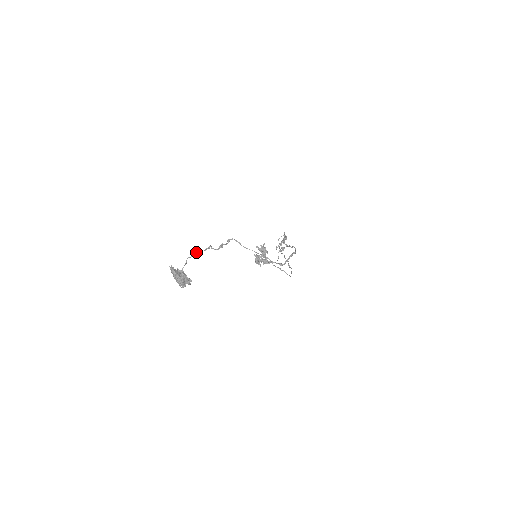
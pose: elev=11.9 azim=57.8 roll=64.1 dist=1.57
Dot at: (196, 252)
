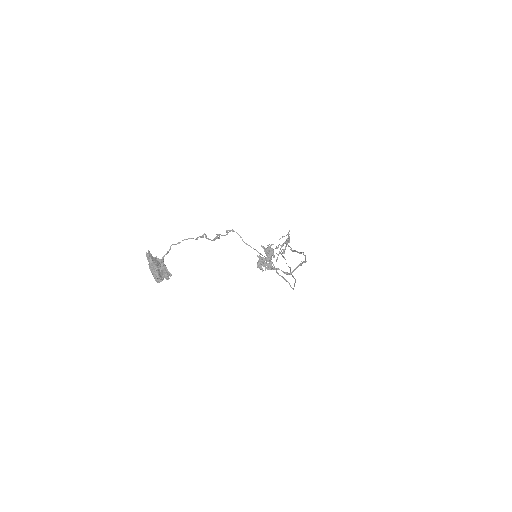
Dot at: (185, 239)
